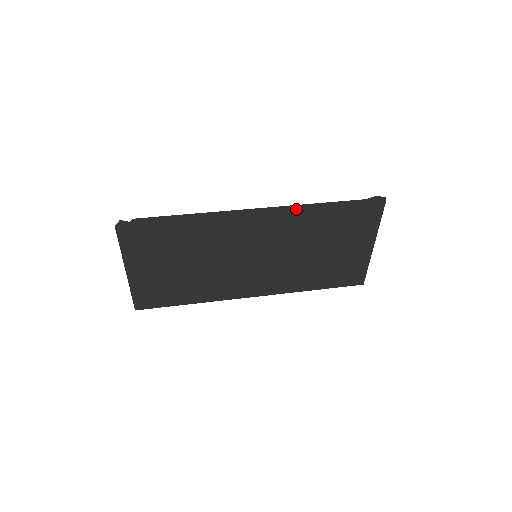
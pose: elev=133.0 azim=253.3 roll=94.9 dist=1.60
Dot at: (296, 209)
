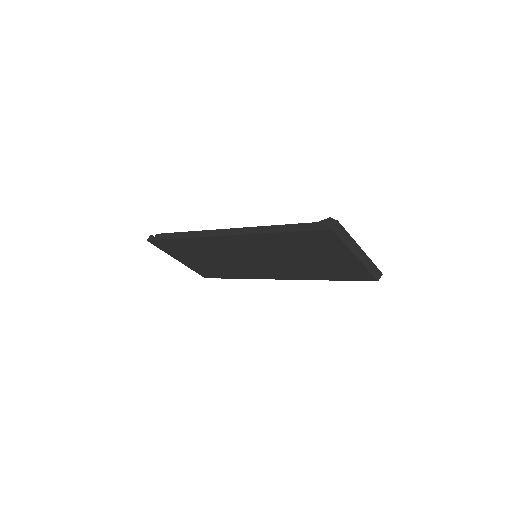
Dot at: (253, 232)
